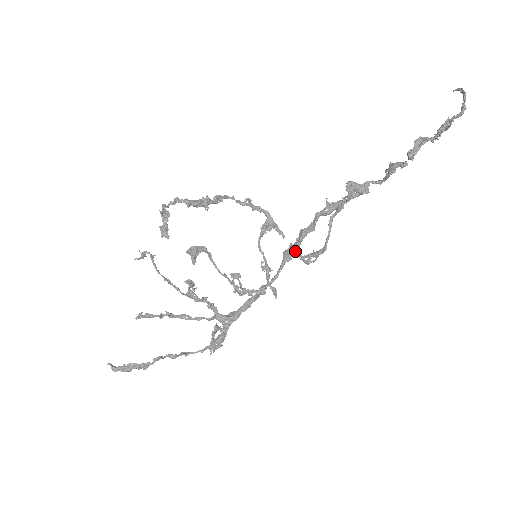
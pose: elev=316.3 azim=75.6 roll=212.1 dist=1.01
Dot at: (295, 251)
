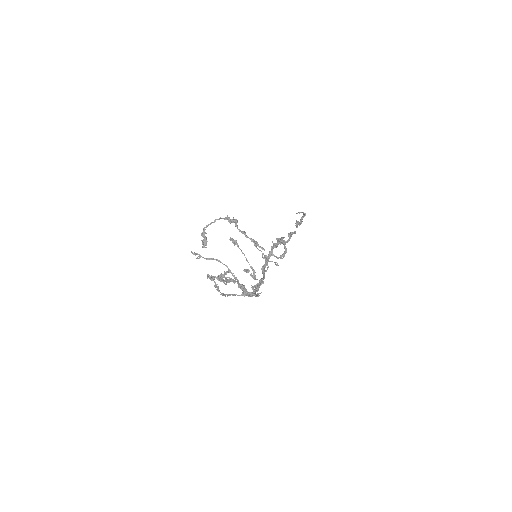
Dot at: (273, 254)
